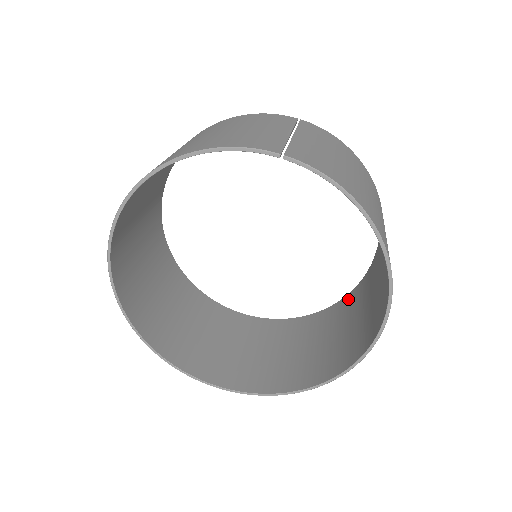
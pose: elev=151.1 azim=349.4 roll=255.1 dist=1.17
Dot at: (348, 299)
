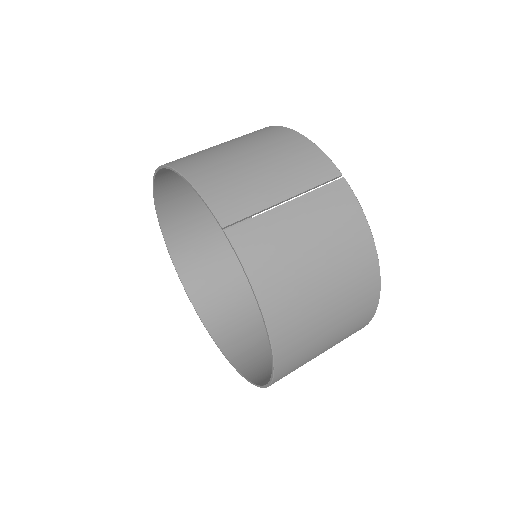
Dot at: occluded
